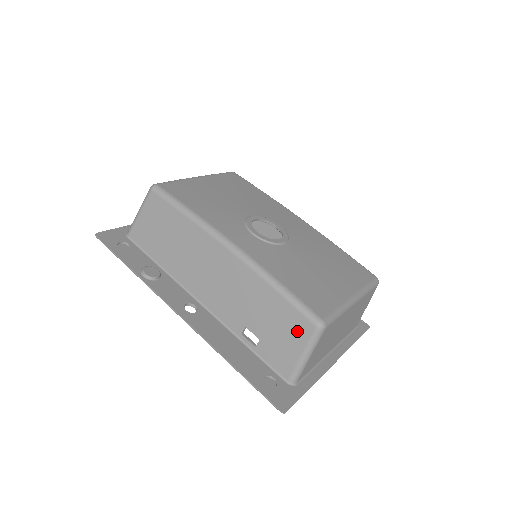
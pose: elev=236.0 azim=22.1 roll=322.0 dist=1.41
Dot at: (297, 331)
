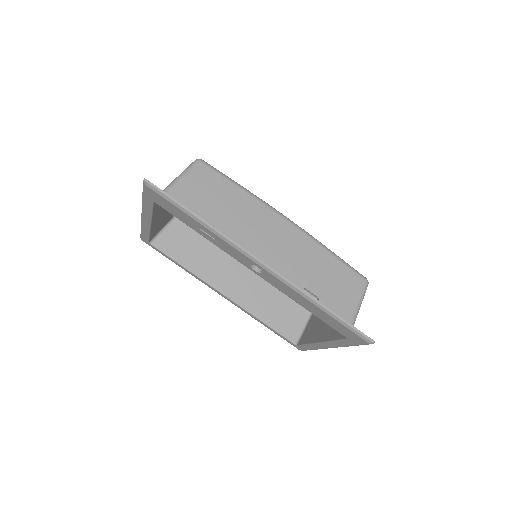
Dot at: (352, 286)
